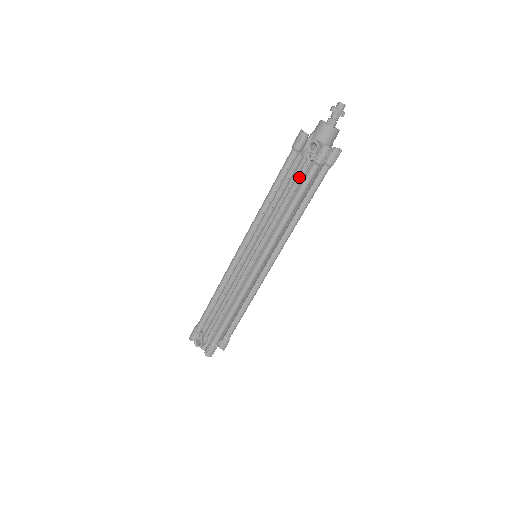
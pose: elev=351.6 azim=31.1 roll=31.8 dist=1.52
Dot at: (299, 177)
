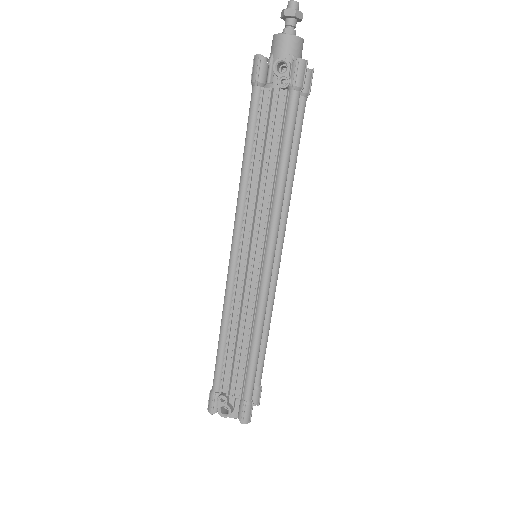
Dot at: (278, 119)
